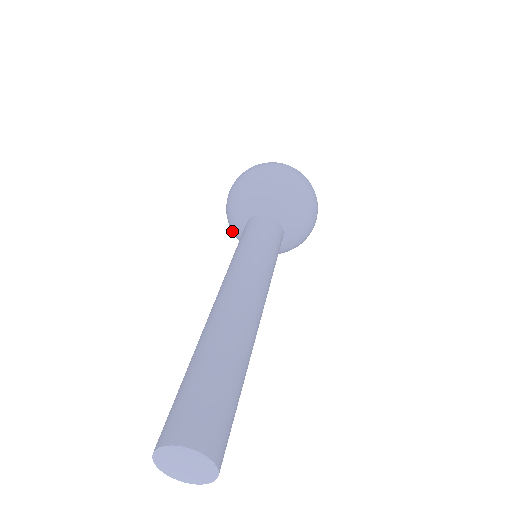
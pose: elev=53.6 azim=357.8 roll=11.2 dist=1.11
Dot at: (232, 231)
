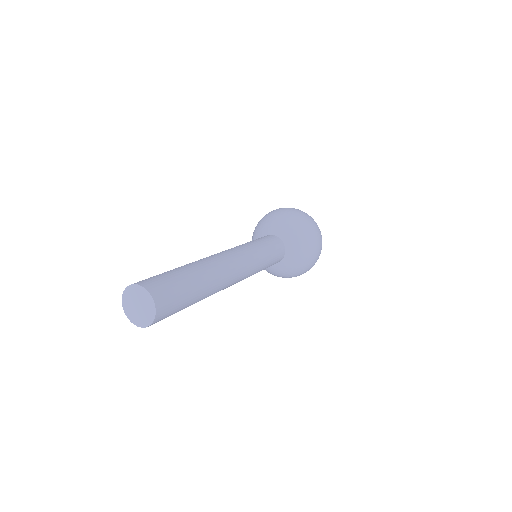
Dot at: (260, 223)
